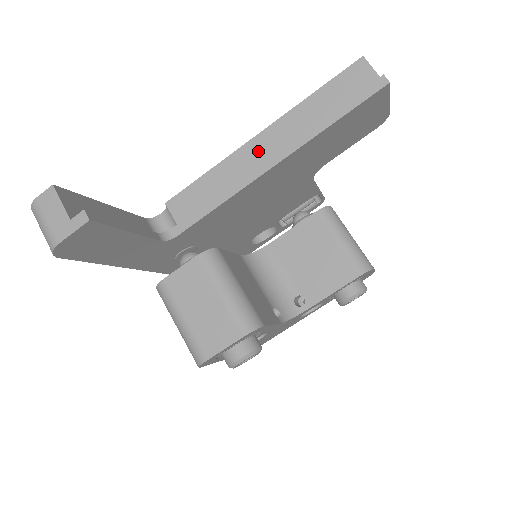
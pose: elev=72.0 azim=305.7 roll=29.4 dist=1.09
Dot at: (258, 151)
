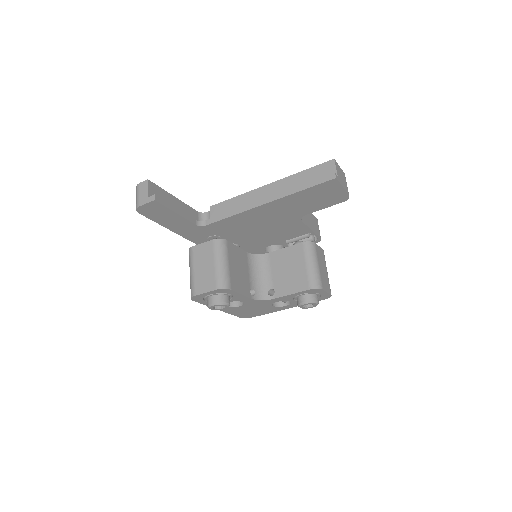
Dot at: (263, 194)
